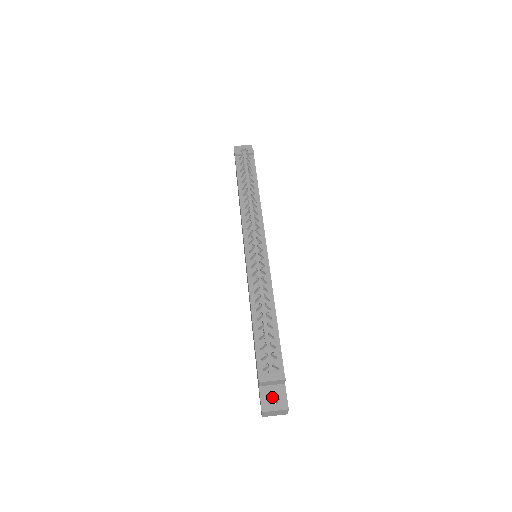
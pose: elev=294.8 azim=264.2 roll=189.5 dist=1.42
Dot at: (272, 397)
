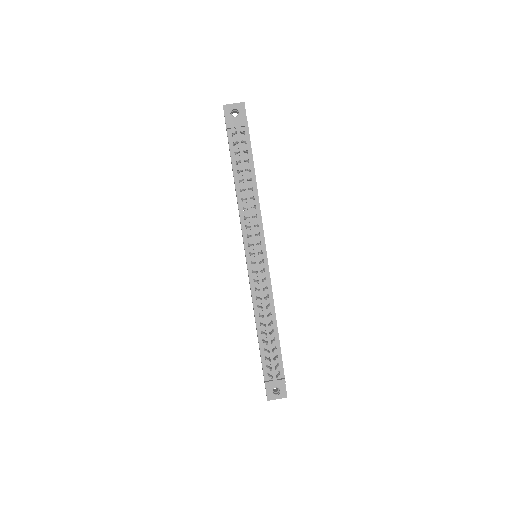
Dot at: (274, 387)
